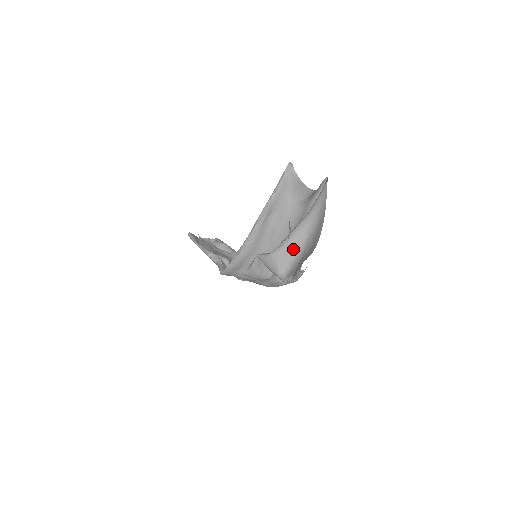
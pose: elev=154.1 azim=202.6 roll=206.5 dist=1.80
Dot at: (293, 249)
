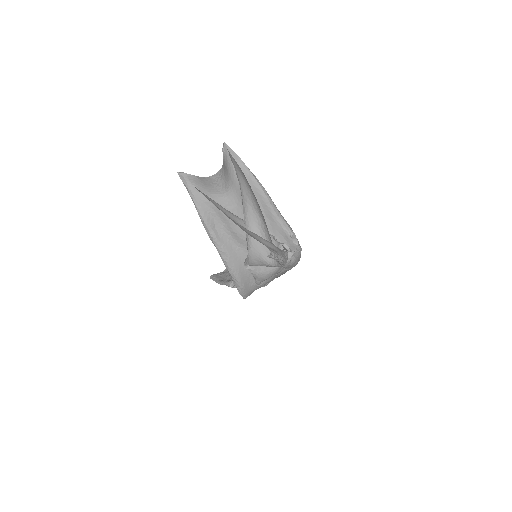
Dot at: (259, 234)
